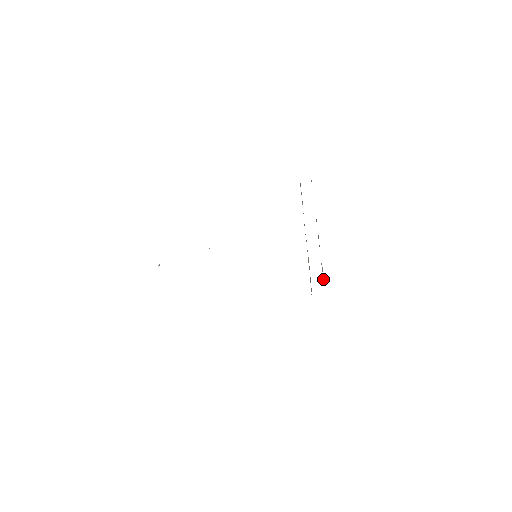
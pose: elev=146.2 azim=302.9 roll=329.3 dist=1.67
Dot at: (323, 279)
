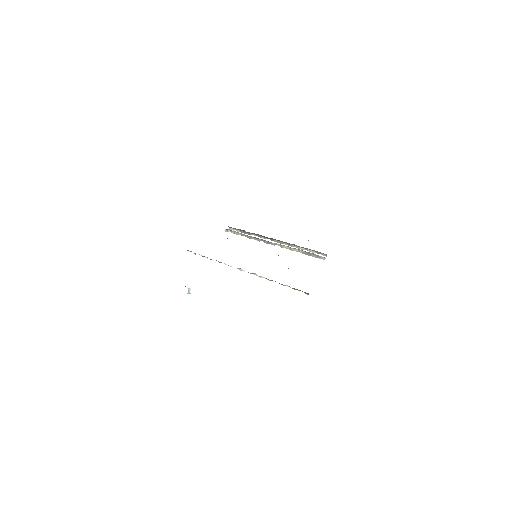
Dot at: (313, 252)
